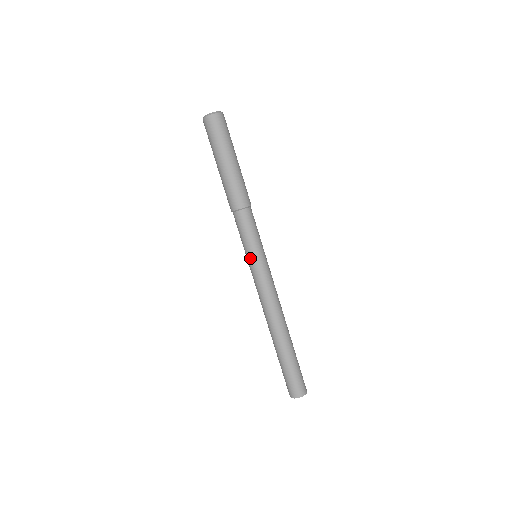
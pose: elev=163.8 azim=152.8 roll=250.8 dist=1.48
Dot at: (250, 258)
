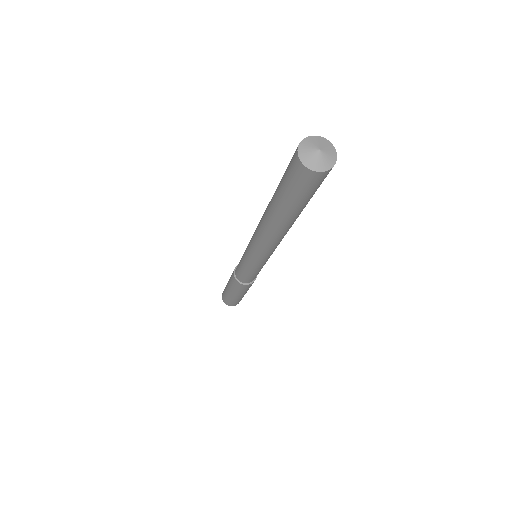
Dot at: (244, 257)
